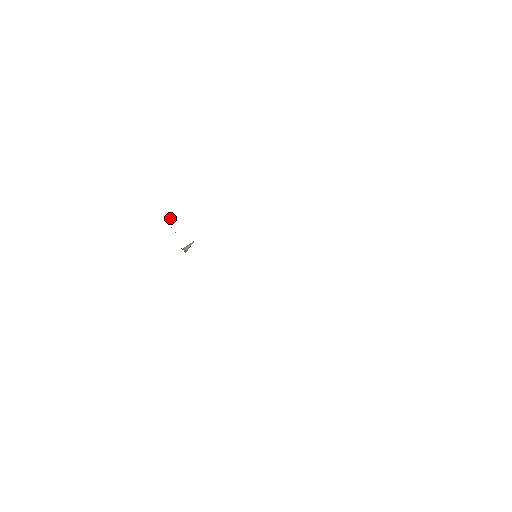
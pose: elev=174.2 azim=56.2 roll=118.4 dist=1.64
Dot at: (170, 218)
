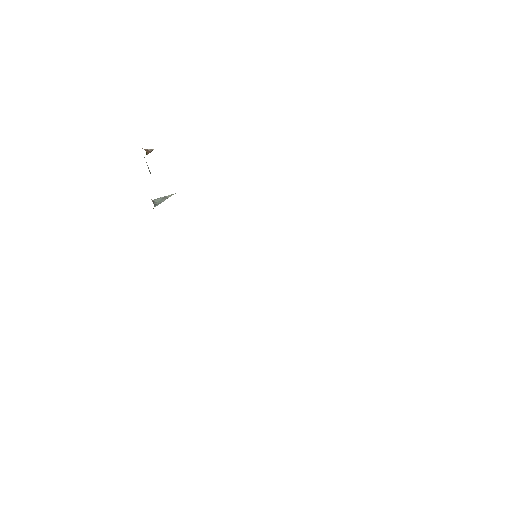
Dot at: (150, 150)
